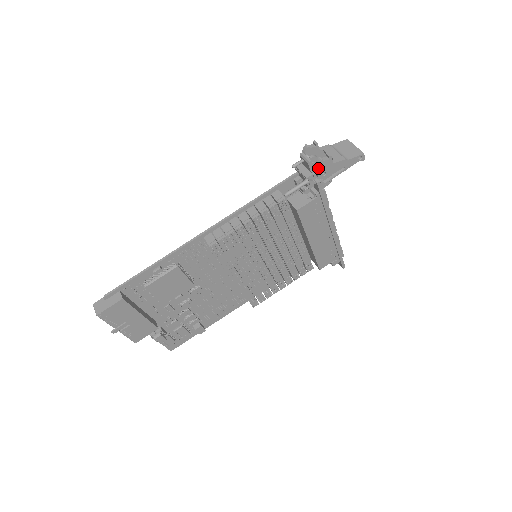
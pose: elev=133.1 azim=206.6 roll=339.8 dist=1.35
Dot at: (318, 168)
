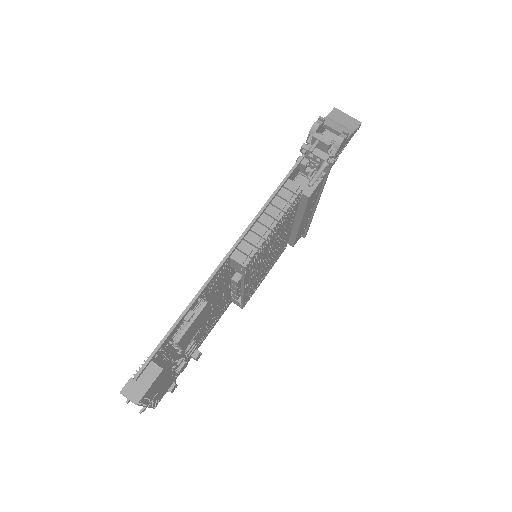
Dot at: (338, 148)
